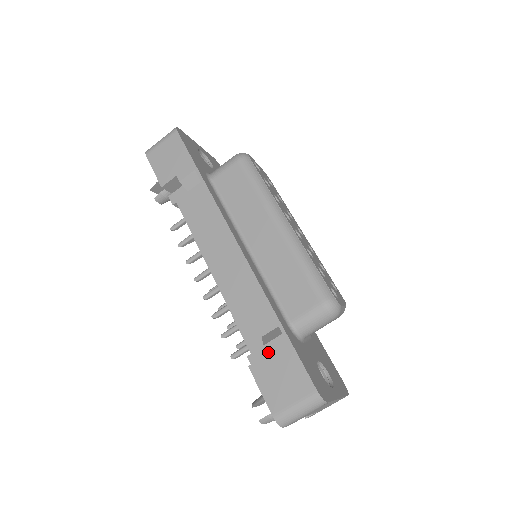
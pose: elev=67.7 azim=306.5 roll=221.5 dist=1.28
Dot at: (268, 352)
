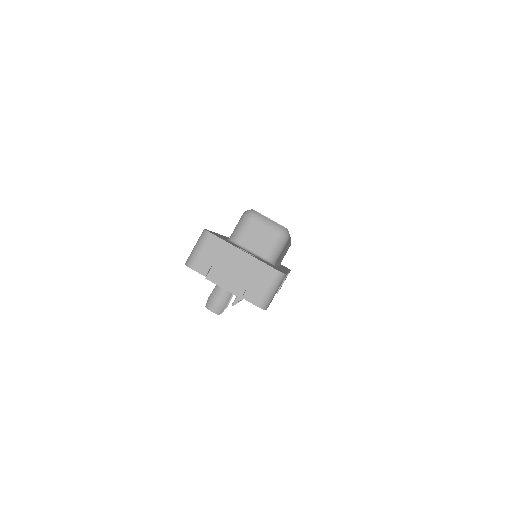
Dot at: occluded
